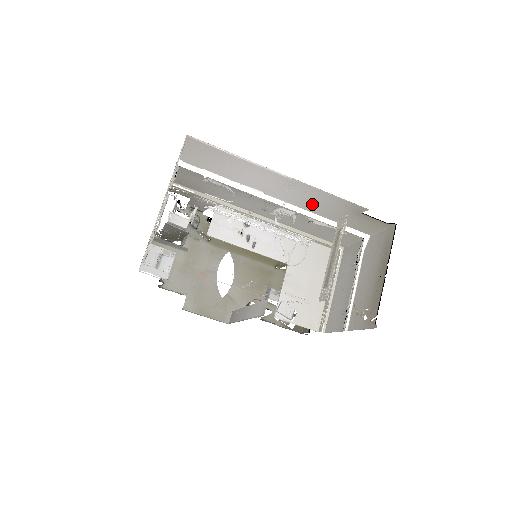
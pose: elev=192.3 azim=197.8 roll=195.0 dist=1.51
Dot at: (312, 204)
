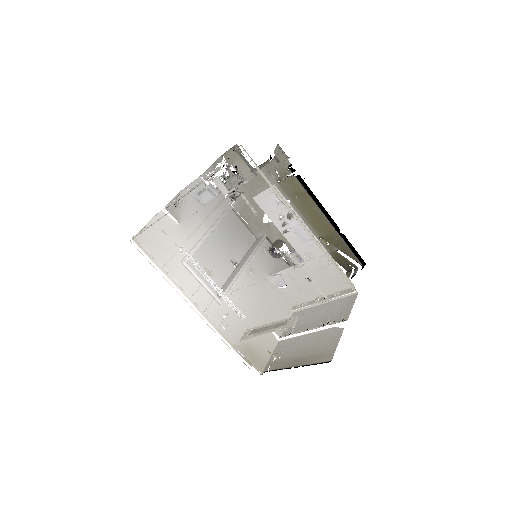
Dot at: occluded
